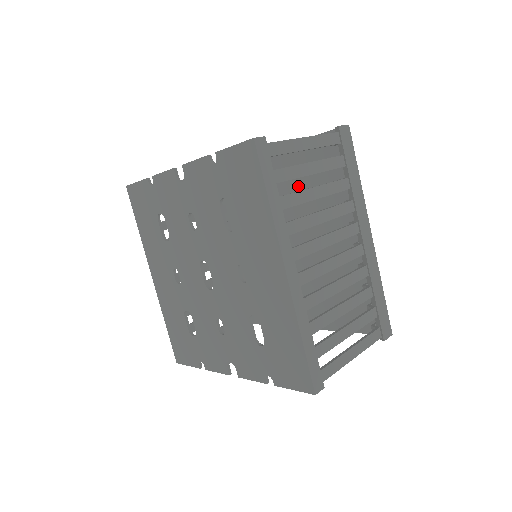
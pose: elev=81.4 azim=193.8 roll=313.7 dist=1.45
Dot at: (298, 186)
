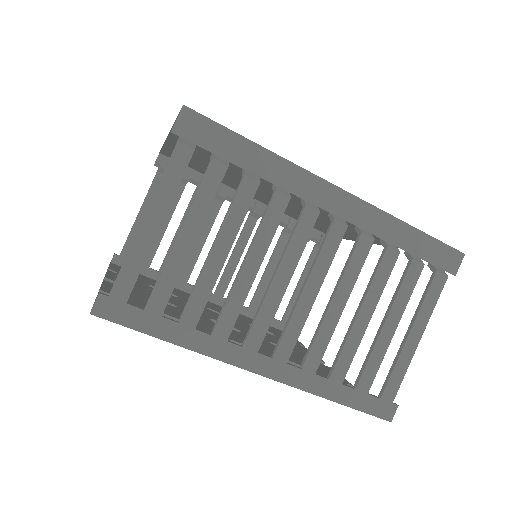
Dot at: occluded
